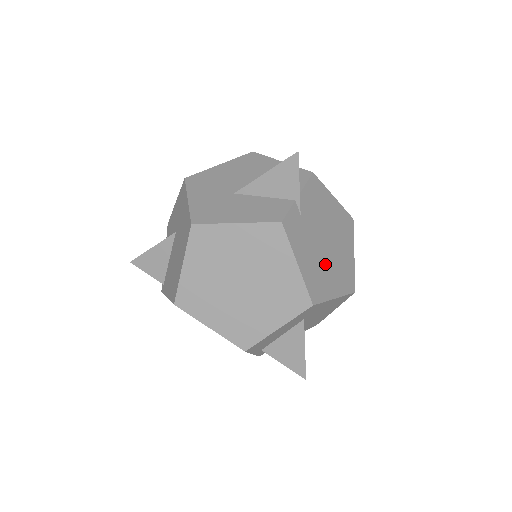
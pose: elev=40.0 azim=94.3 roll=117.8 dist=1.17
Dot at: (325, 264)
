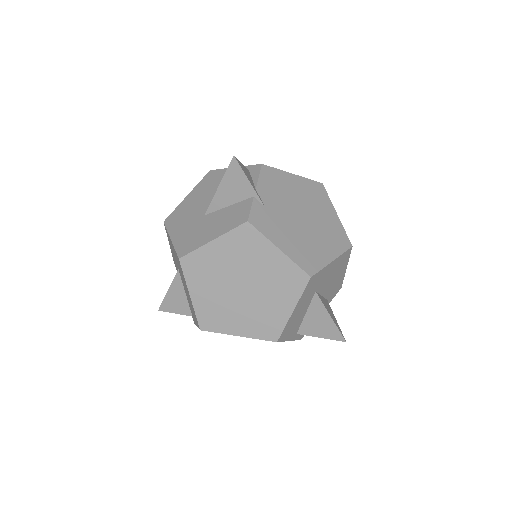
Dot at: (309, 236)
